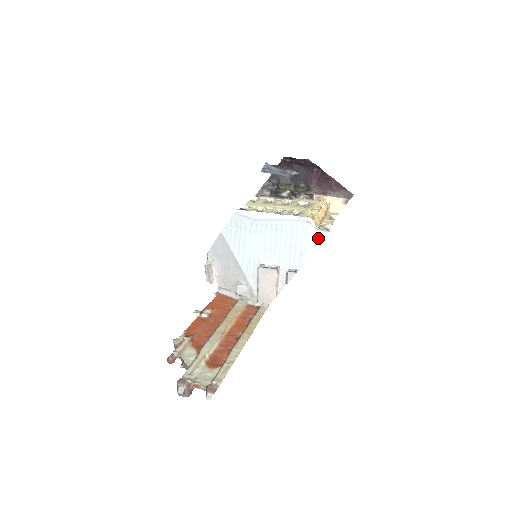
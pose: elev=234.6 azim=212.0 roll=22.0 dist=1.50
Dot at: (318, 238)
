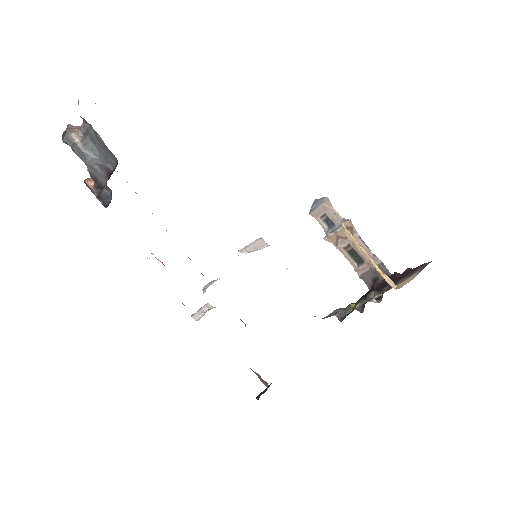
Dot at: occluded
